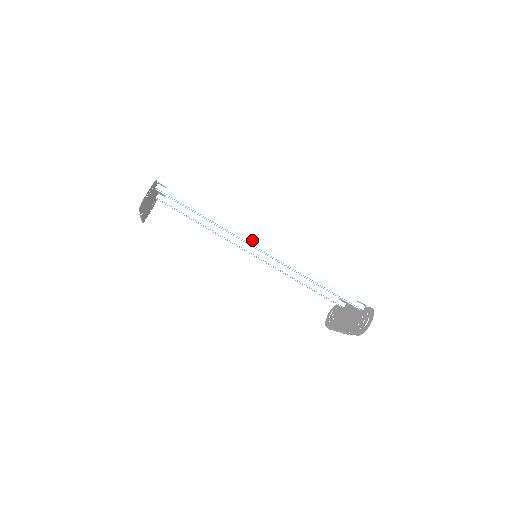
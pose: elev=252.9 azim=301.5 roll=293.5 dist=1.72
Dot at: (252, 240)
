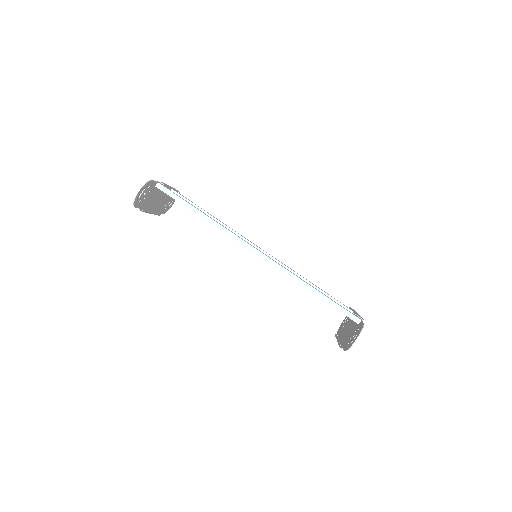
Dot at: (244, 241)
